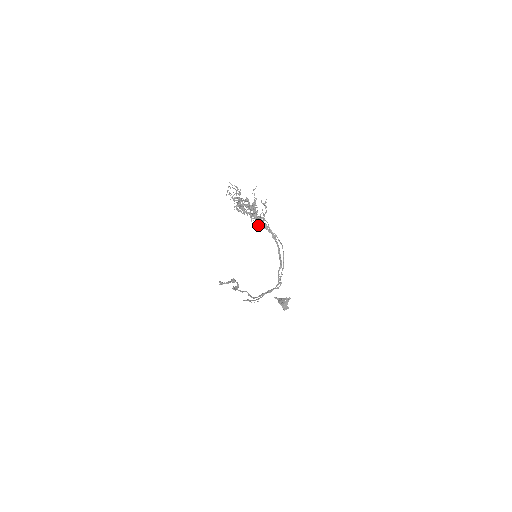
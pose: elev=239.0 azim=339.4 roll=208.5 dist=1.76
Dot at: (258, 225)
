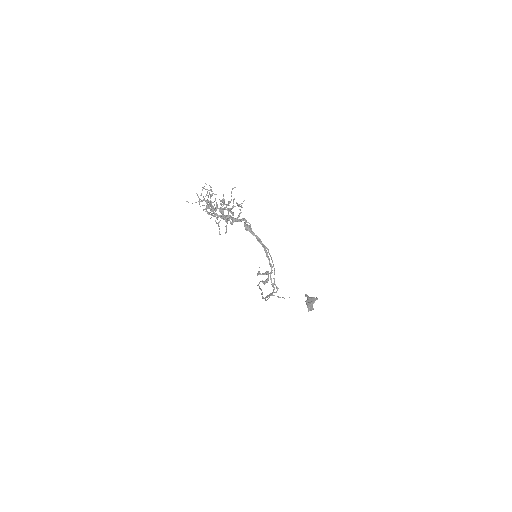
Dot at: (226, 230)
